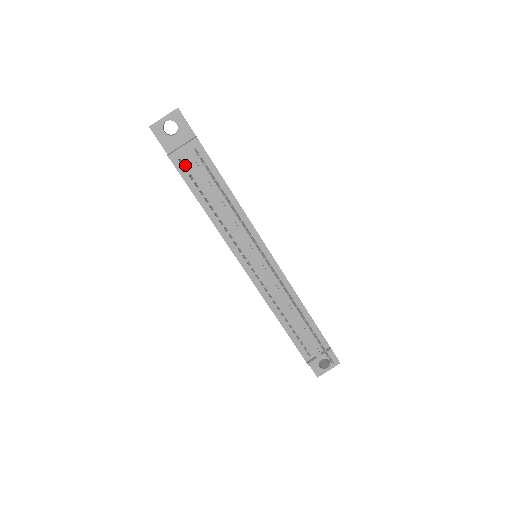
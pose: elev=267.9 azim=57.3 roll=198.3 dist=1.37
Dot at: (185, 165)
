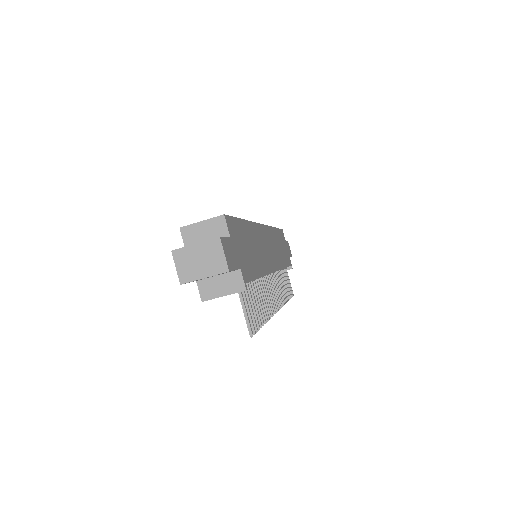
Dot at: occluded
